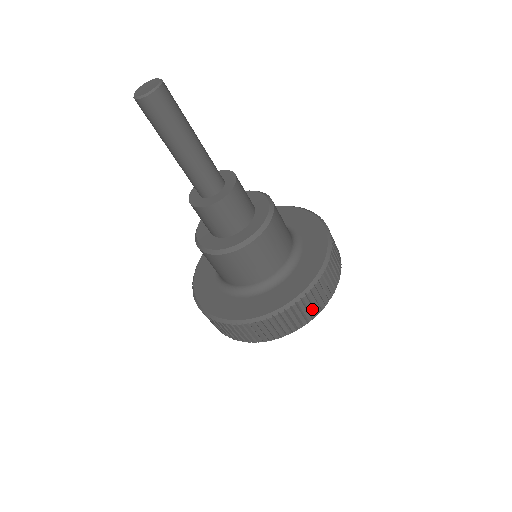
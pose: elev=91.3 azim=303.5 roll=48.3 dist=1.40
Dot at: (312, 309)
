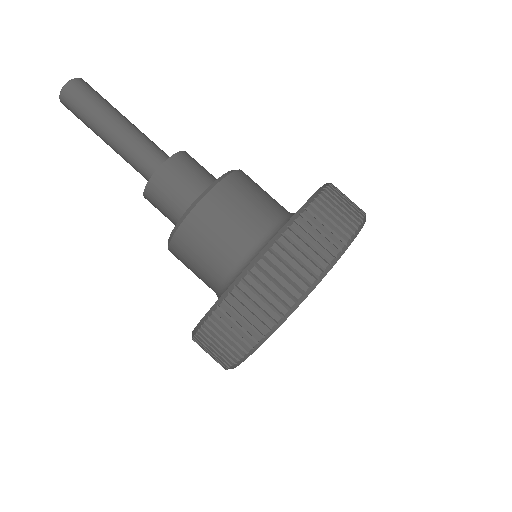
Dot at: (334, 228)
